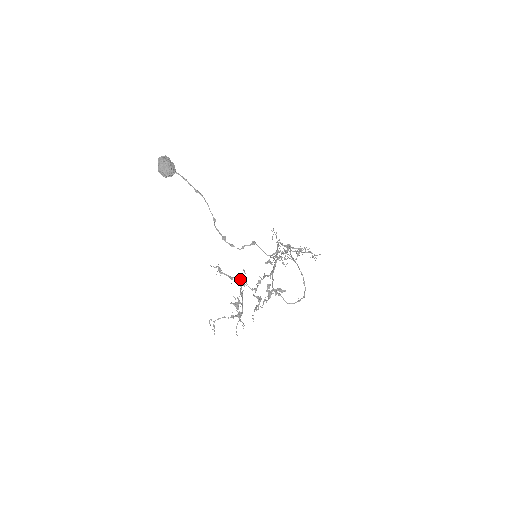
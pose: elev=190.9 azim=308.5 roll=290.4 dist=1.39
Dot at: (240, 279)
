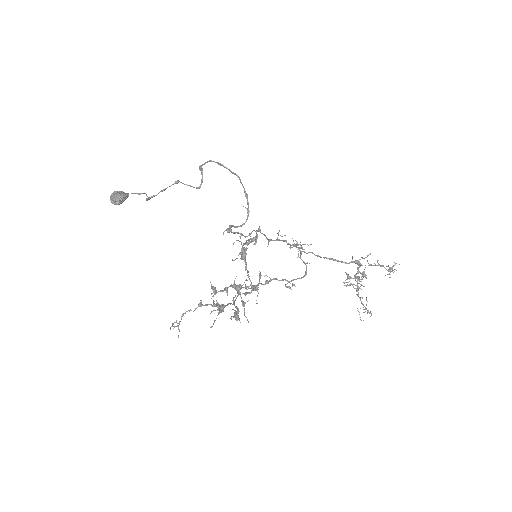
Dot at: occluded
